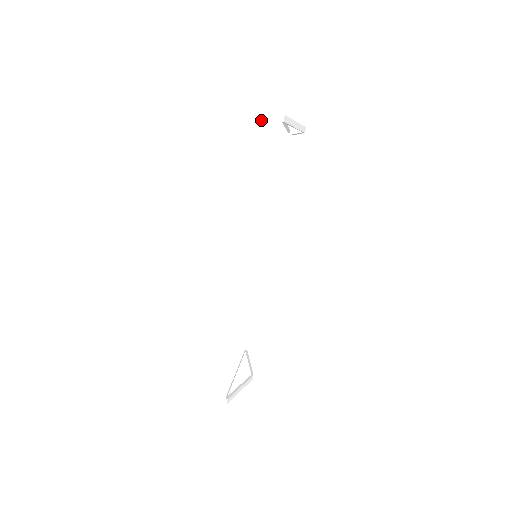
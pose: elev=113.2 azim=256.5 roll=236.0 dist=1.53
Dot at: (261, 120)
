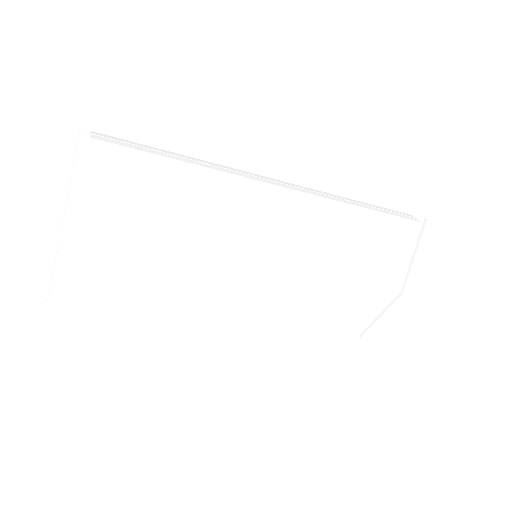
Dot at: (408, 214)
